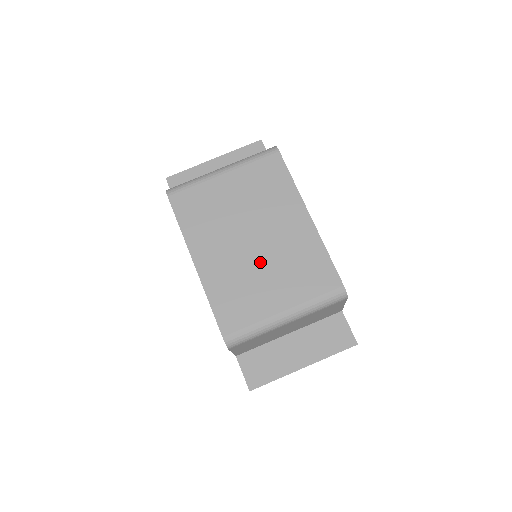
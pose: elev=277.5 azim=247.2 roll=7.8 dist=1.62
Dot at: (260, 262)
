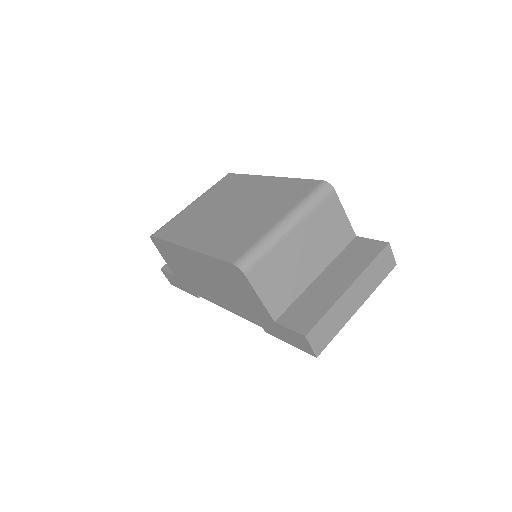
Dot at: (243, 214)
